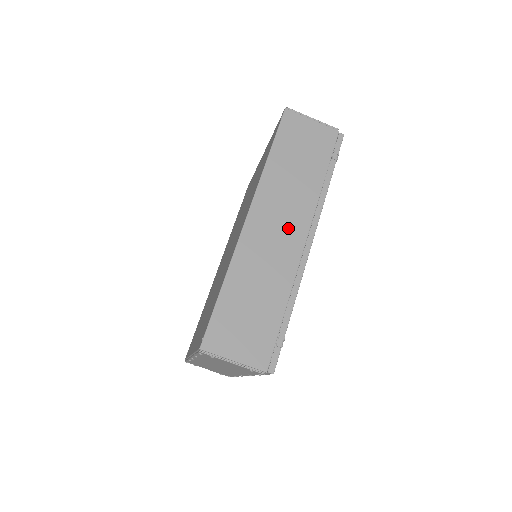
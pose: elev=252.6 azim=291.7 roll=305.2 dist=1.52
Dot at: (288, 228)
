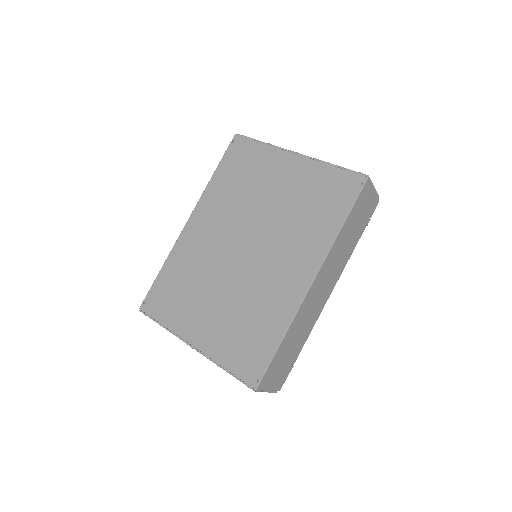
Dot at: (326, 287)
